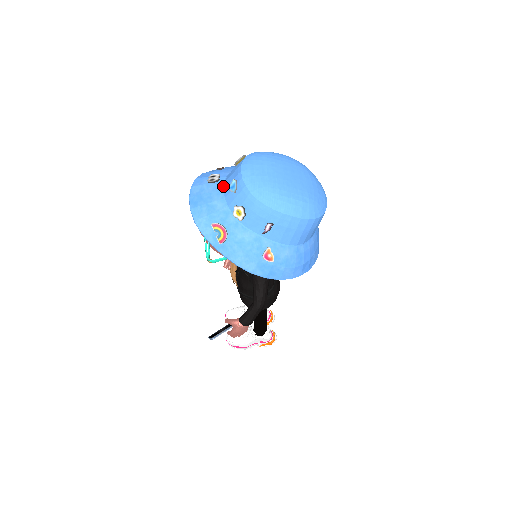
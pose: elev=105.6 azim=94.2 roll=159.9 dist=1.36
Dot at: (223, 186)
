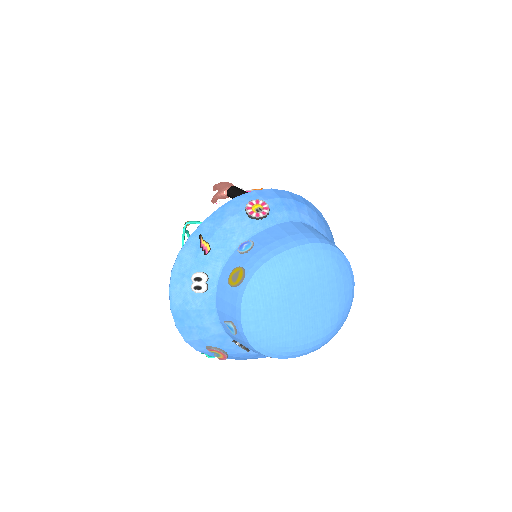
Dot at: (215, 302)
